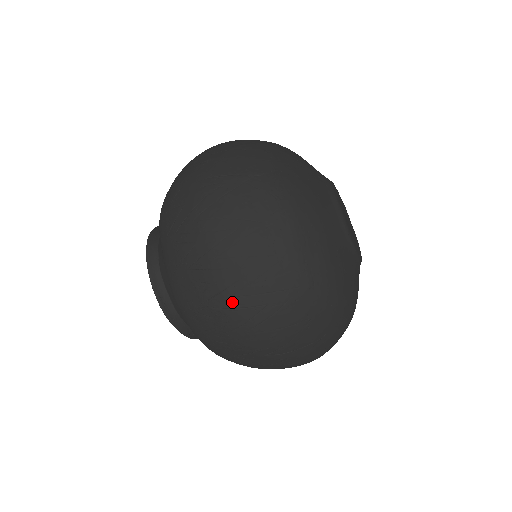
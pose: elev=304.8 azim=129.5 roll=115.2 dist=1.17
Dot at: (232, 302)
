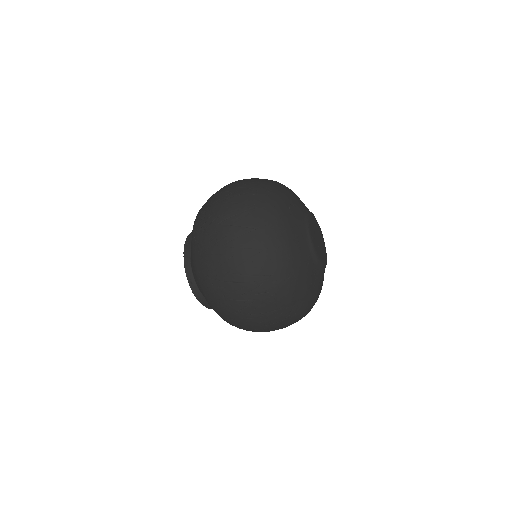
Dot at: (223, 190)
